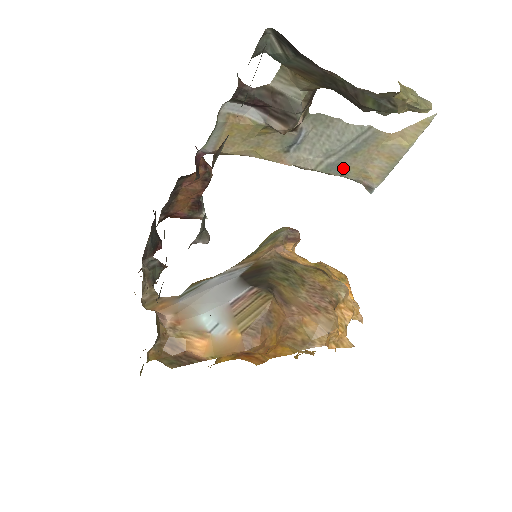
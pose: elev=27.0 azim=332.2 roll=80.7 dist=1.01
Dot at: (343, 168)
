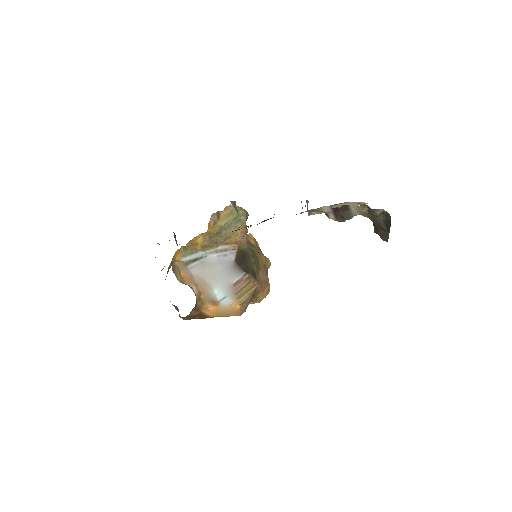
Dot at: occluded
